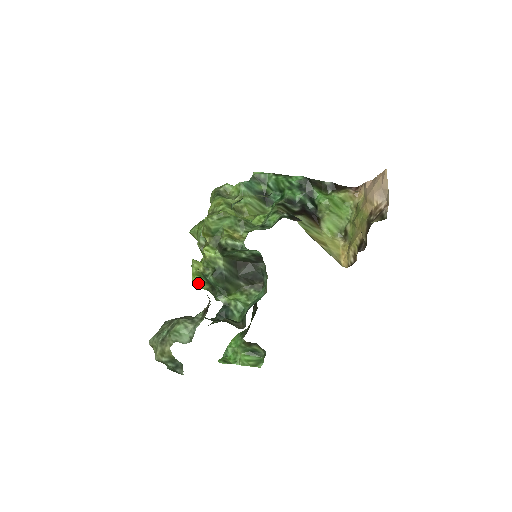
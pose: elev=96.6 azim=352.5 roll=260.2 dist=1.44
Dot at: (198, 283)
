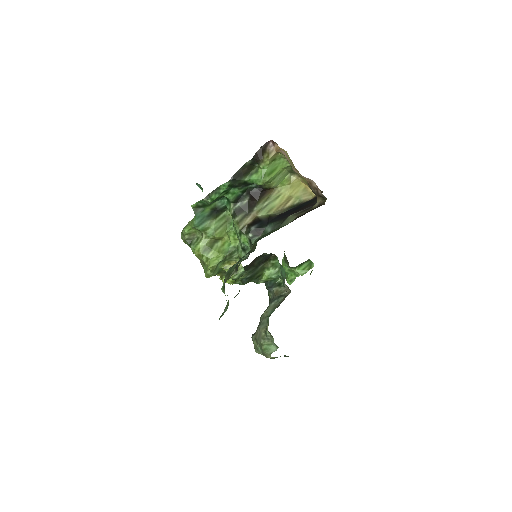
Dot at: occluded
